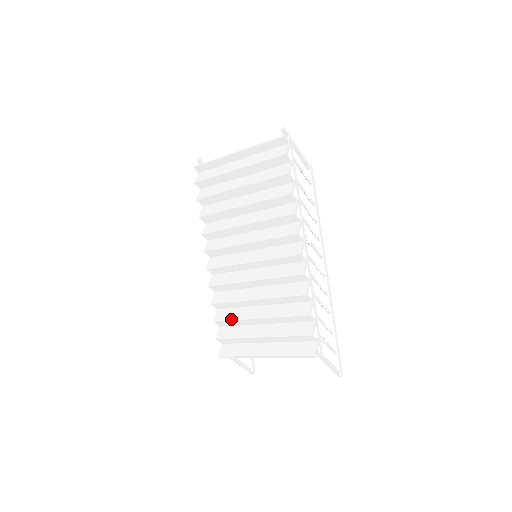
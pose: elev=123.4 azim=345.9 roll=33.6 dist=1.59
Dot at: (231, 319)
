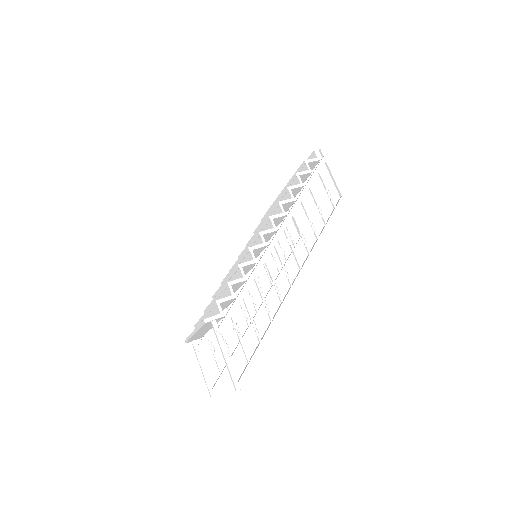
Dot at: occluded
